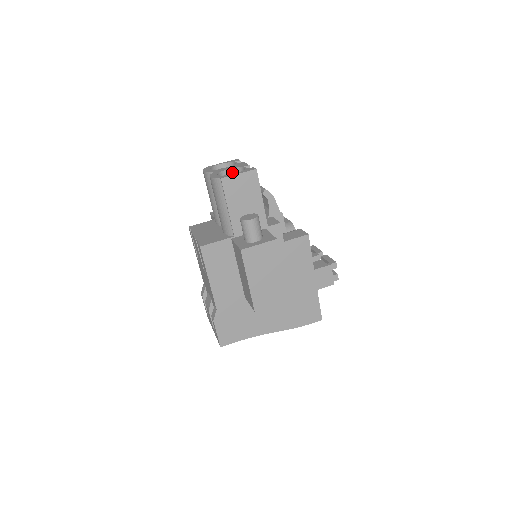
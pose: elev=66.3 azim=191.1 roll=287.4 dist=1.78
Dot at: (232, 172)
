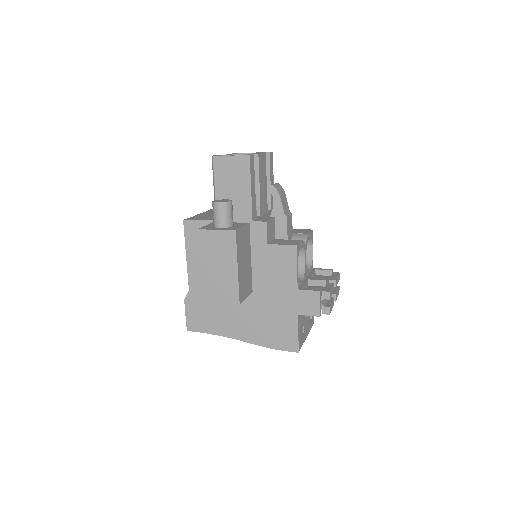
Dot at: occluded
